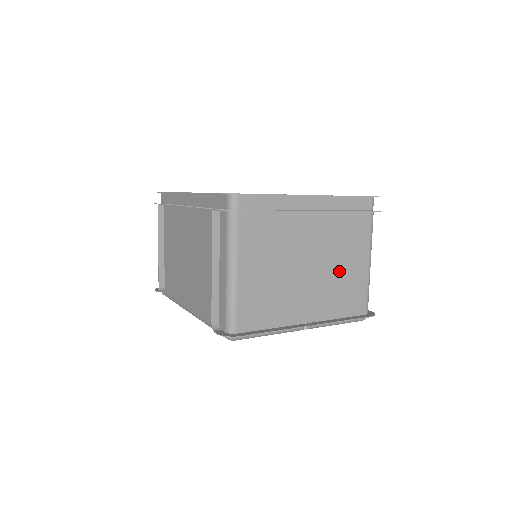
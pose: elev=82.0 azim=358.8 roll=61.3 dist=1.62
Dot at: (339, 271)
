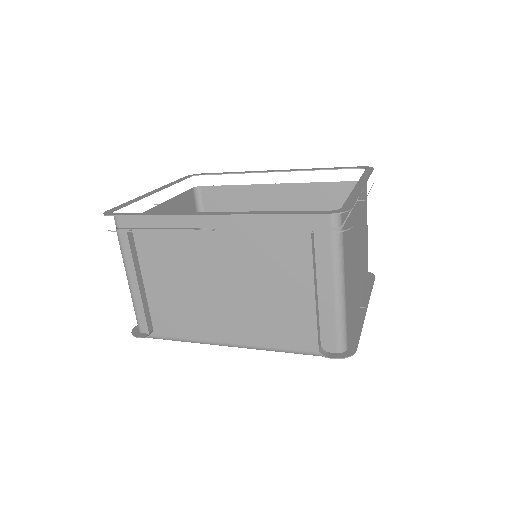
Dot at: (363, 248)
